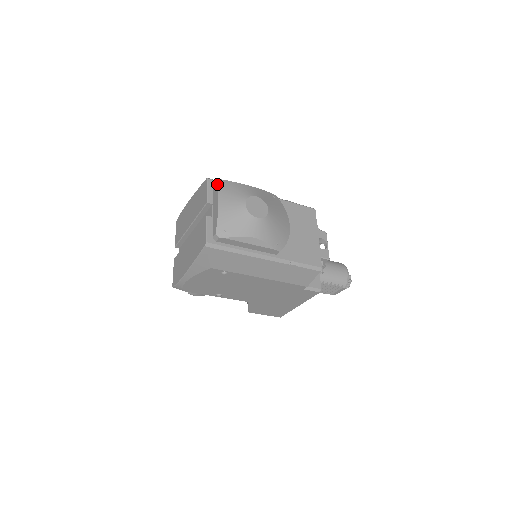
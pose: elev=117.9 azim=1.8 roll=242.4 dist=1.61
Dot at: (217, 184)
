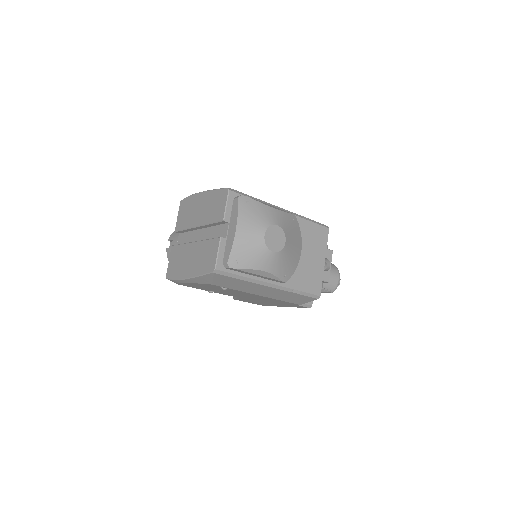
Dot at: (238, 202)
